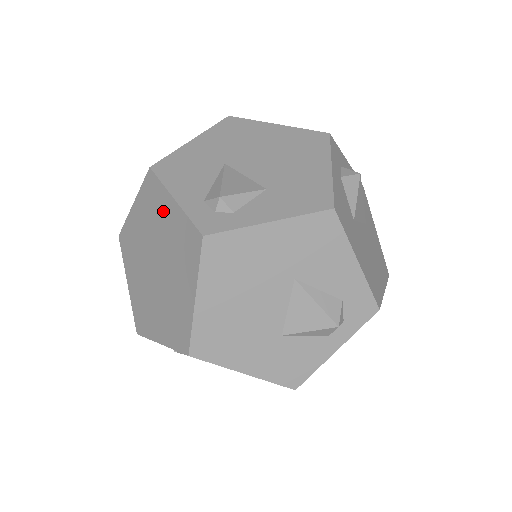
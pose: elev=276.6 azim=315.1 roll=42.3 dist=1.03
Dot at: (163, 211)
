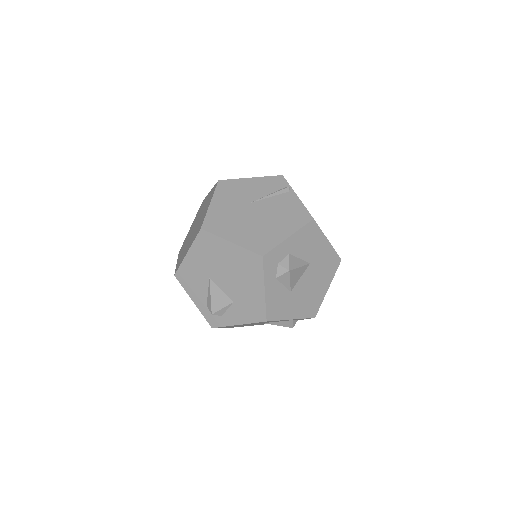
Dot at: occluded
